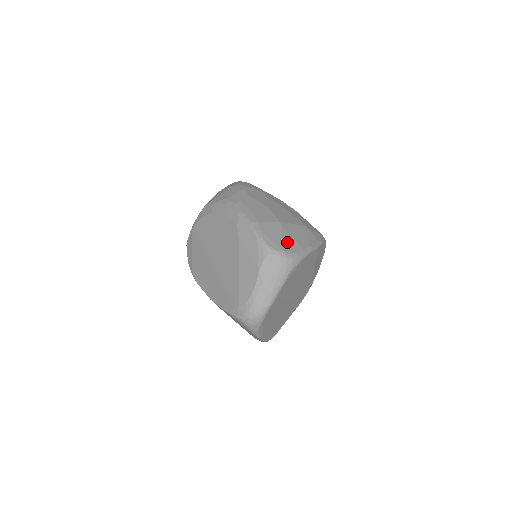
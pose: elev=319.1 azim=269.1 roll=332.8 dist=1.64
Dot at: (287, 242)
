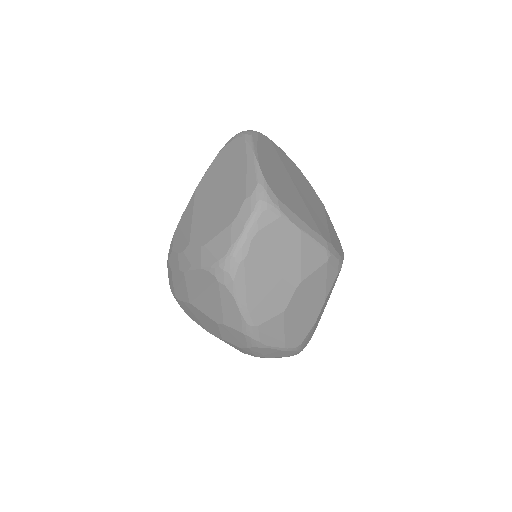
Dot at: occluded
